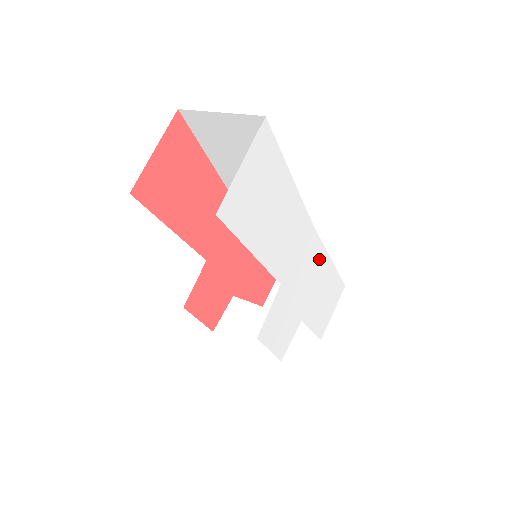
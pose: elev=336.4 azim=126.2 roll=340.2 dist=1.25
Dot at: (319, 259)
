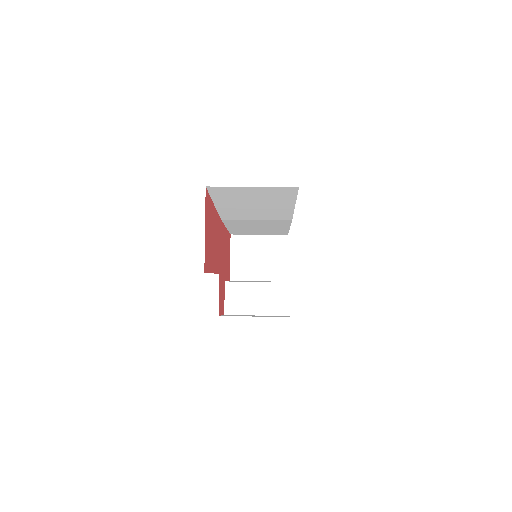
Dot at: occluded
